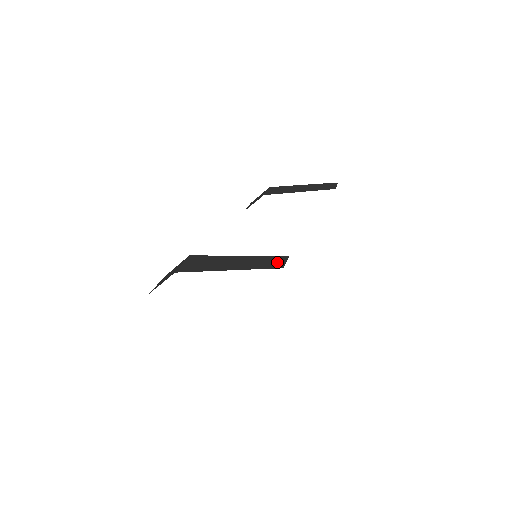
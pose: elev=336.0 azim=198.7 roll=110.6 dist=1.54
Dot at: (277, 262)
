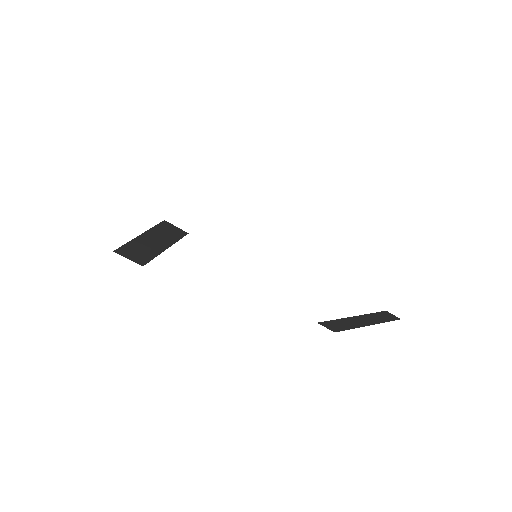
Dot at: occluded
